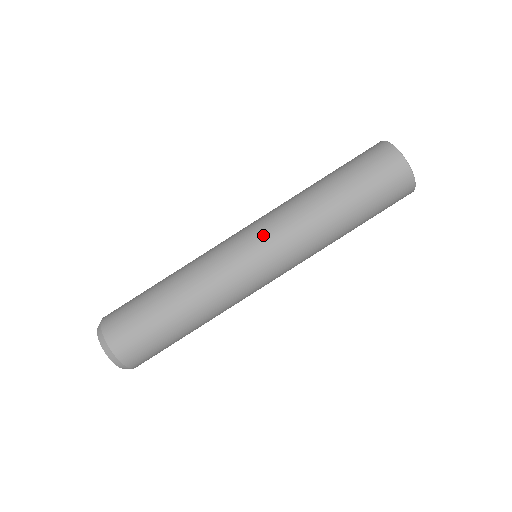
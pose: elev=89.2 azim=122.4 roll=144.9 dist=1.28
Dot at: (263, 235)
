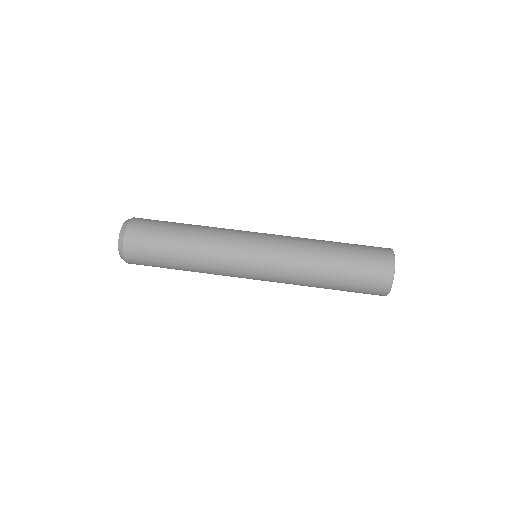
Dot at: (270, 246)
